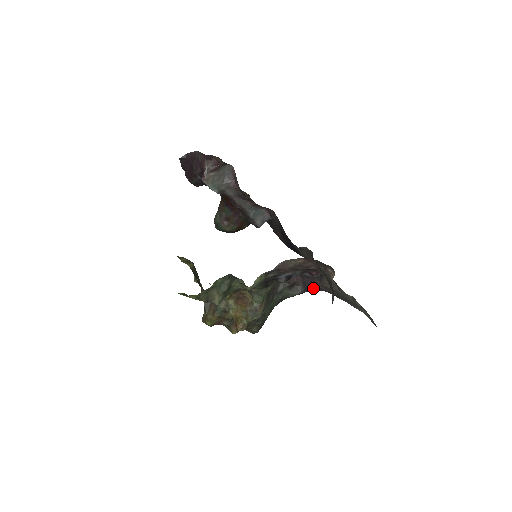
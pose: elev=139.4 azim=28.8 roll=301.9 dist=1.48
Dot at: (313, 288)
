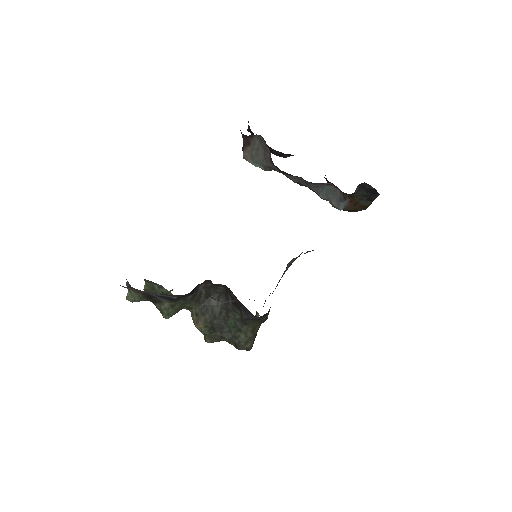
Dot at: occluded
